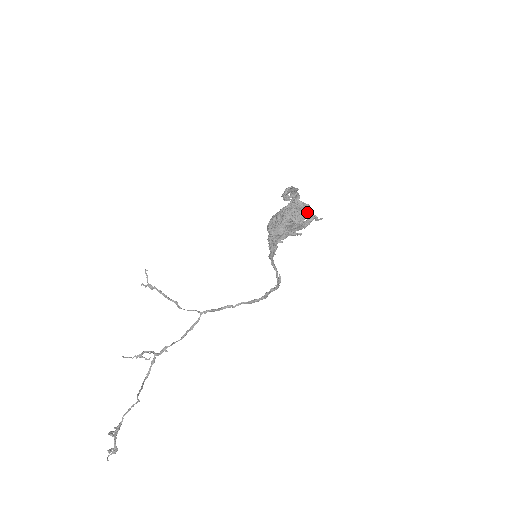
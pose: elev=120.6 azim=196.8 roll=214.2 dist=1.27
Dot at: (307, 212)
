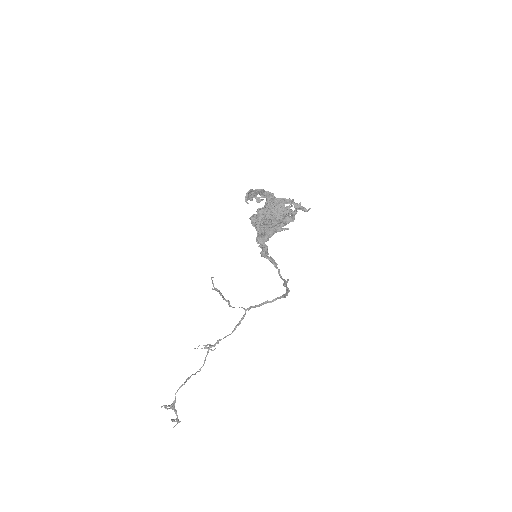
Dot at: (291, 206)
